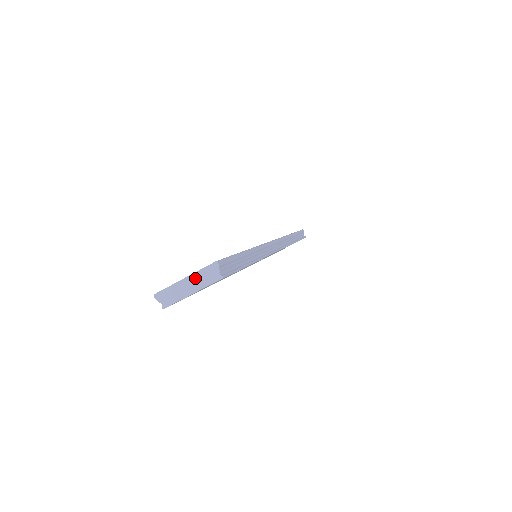
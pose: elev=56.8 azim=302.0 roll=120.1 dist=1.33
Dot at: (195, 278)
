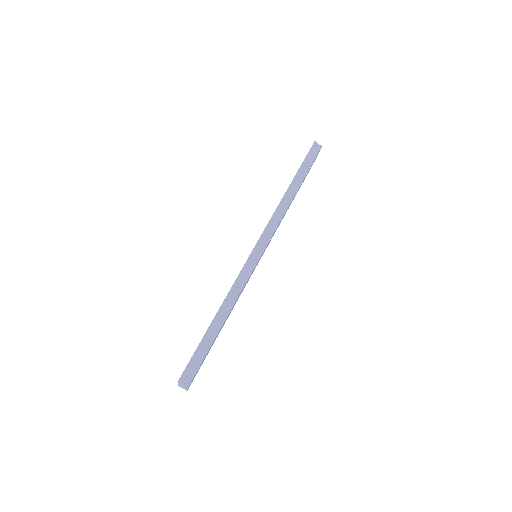
Dot at: (181, 385)
